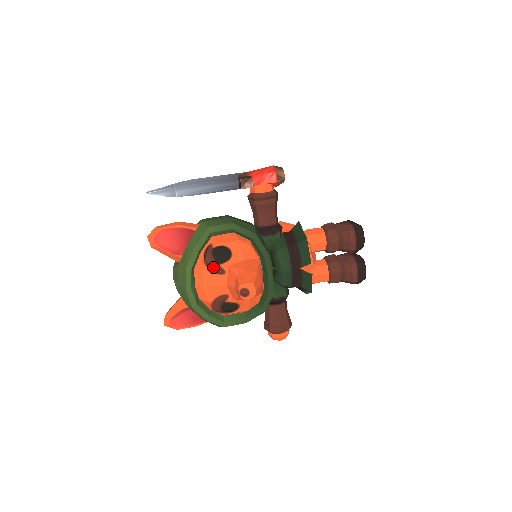
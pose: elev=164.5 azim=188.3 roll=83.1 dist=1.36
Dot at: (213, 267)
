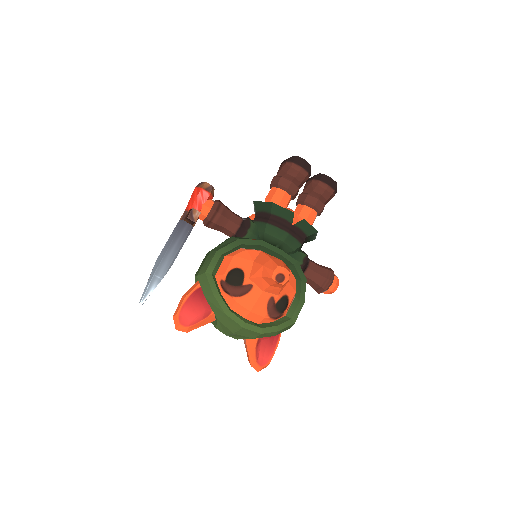
Dot at: (240, 292)
